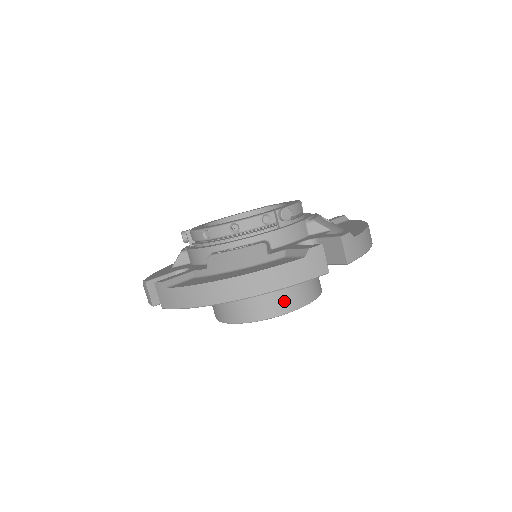
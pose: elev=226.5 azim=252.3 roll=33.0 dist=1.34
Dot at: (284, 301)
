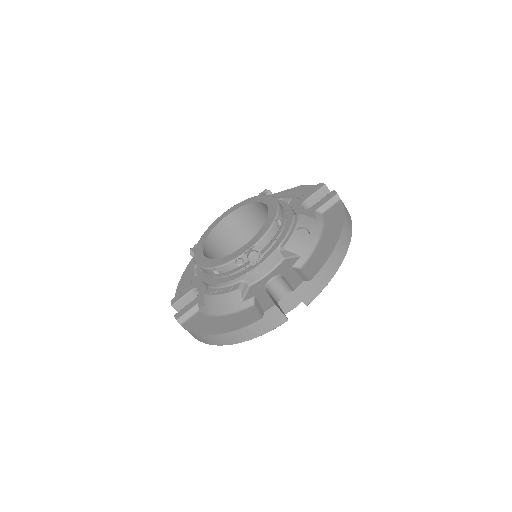
Dot at: occluded
